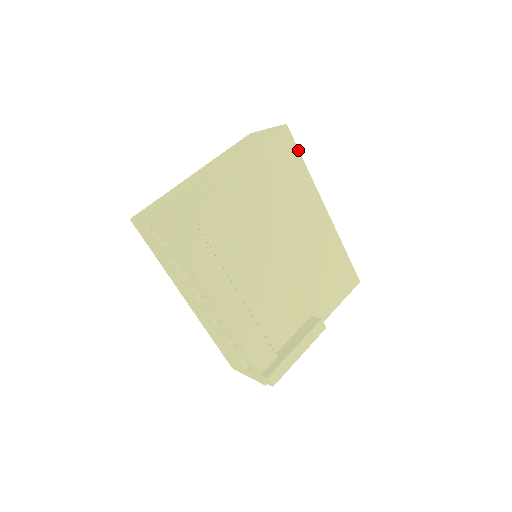
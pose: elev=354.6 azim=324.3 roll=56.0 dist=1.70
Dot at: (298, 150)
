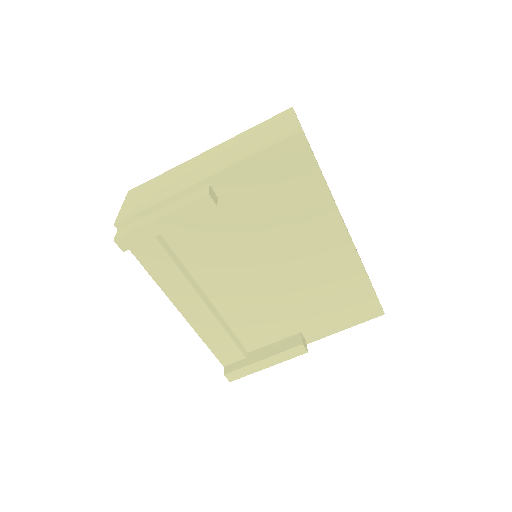
Dot at: (316, 164)
